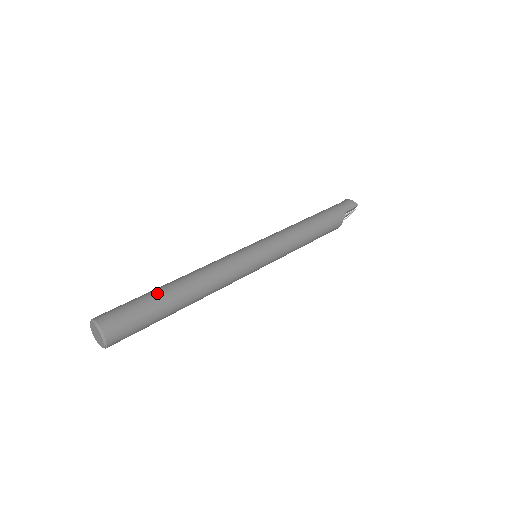
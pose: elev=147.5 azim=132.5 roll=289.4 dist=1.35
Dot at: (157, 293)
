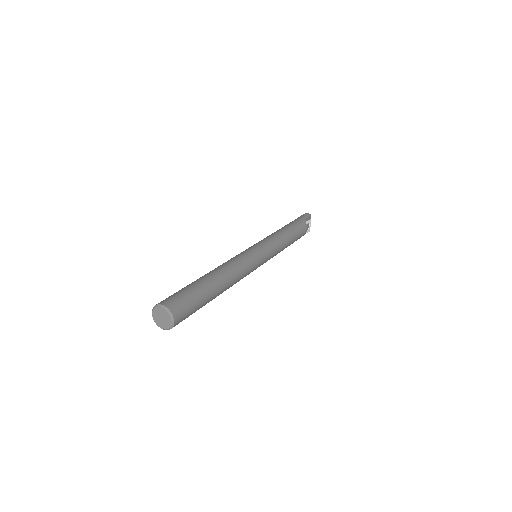
Dot at: (195, 281)
